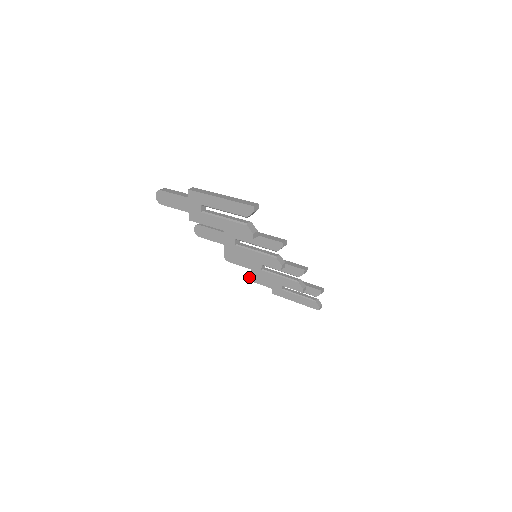
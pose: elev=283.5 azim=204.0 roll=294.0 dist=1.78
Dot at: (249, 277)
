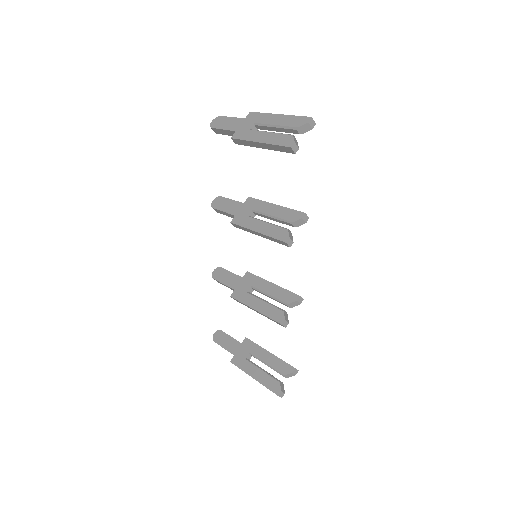
Dot at: (215, 336)
